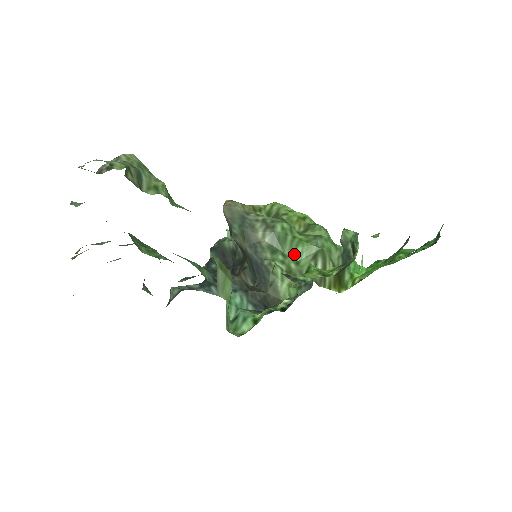
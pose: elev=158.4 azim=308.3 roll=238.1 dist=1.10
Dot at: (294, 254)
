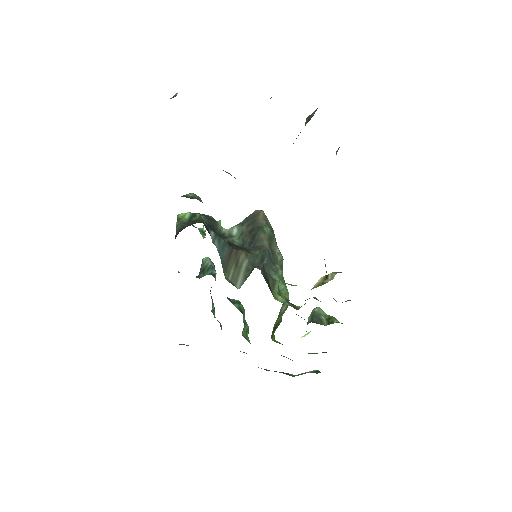
Dot at: (280, 284)
